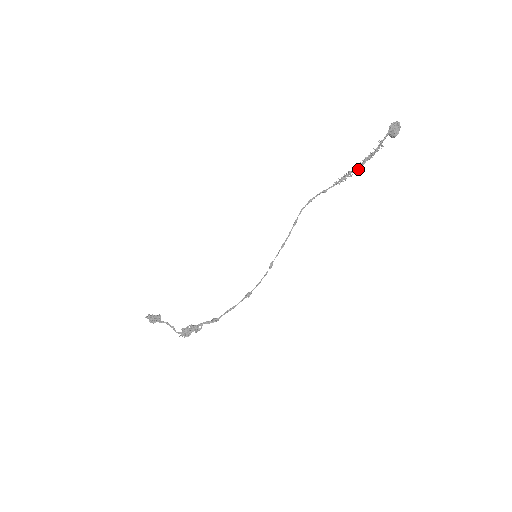
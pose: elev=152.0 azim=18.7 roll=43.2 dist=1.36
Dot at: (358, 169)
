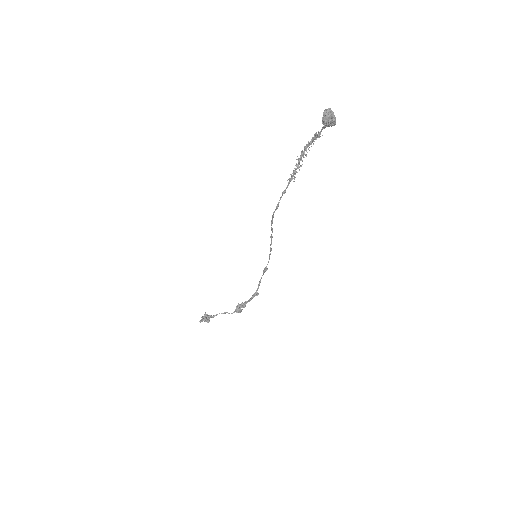
Dot at: occluded
